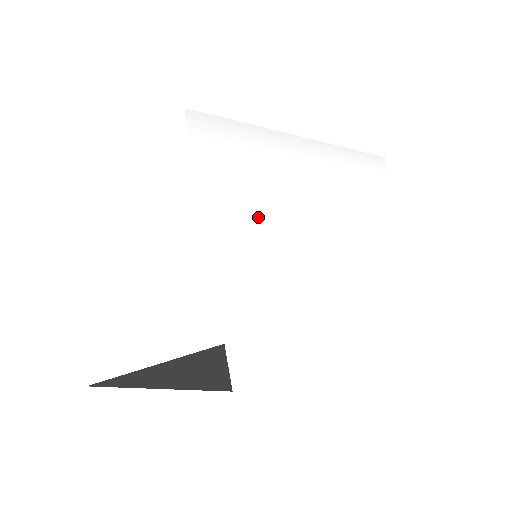
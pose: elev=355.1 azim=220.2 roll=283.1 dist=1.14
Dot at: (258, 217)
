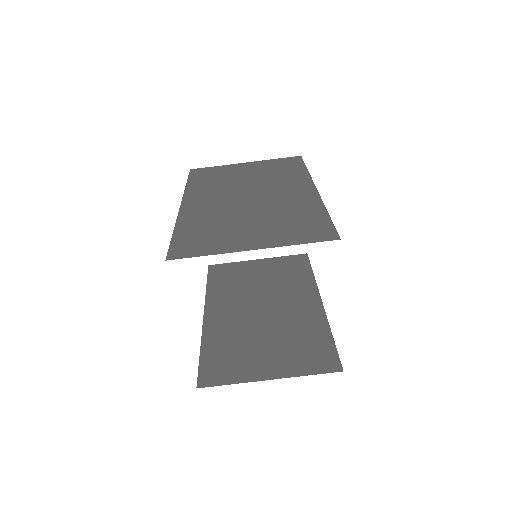
Dot at: occluded
